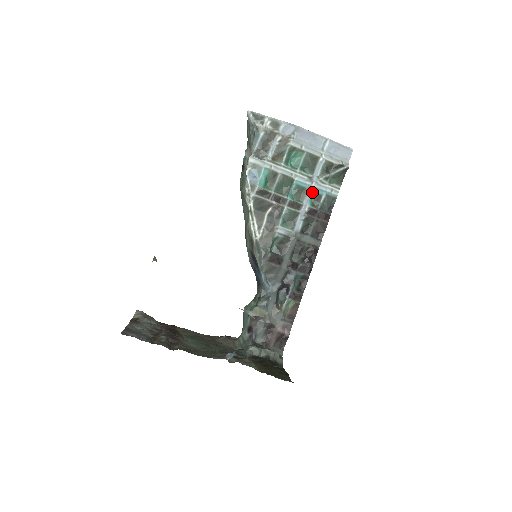
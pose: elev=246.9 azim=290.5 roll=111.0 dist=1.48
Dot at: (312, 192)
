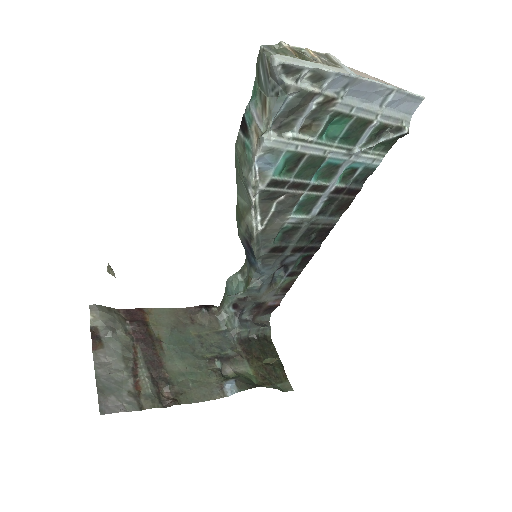
Dot at: (346, 166)
